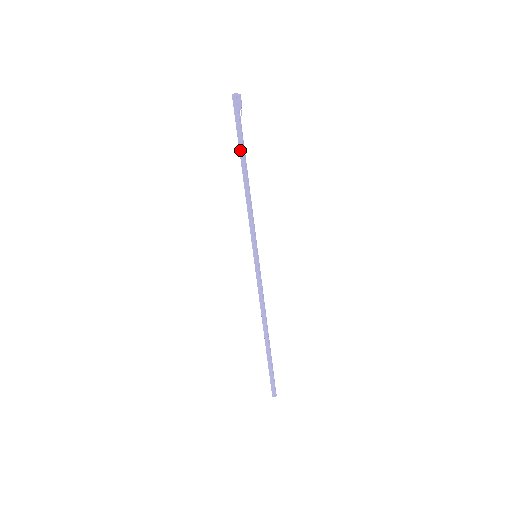
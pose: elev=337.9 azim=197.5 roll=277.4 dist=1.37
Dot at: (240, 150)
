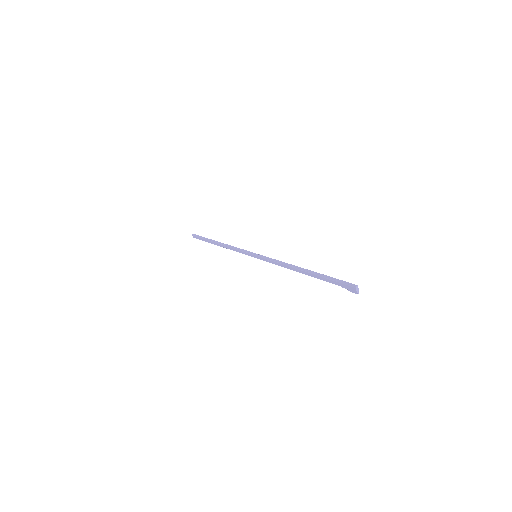
Dot at: (316, 276)
